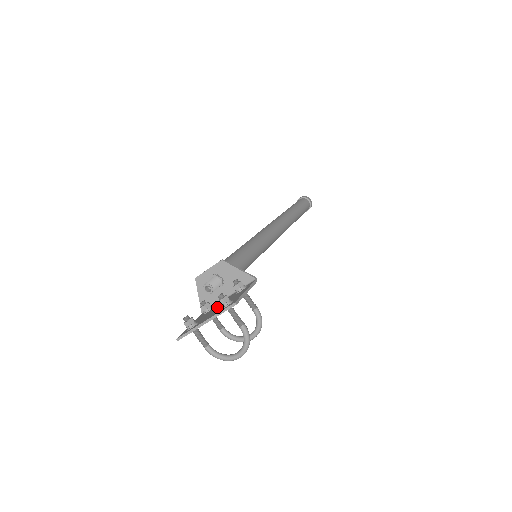
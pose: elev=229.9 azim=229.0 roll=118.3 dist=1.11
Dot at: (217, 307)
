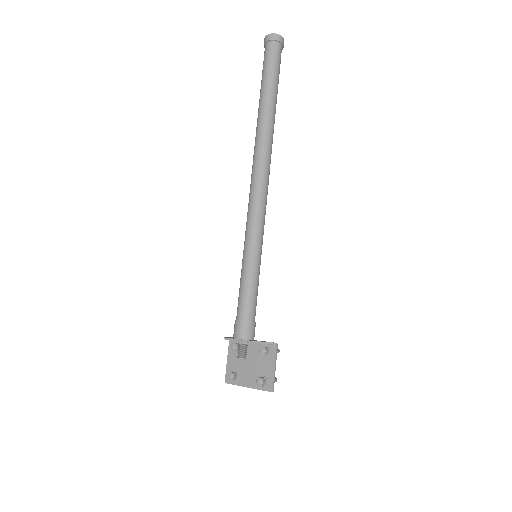
Dot at: (249, 361)
